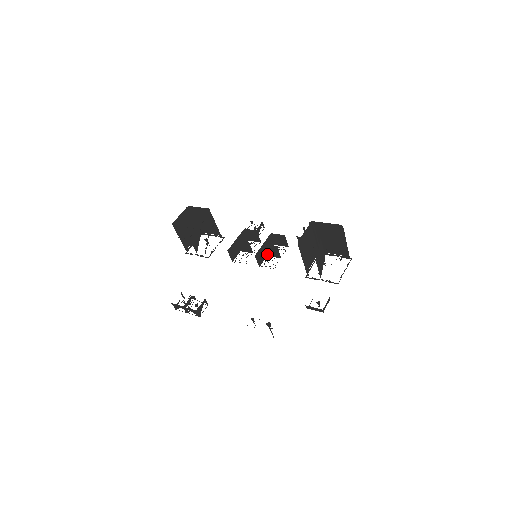
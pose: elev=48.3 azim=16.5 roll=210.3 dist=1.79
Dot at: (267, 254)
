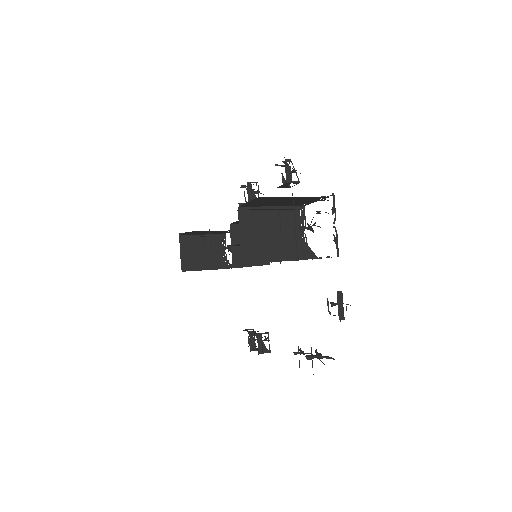
Dot at: occluded
